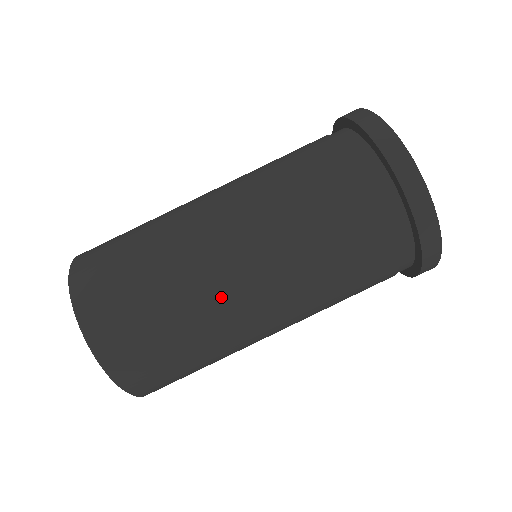
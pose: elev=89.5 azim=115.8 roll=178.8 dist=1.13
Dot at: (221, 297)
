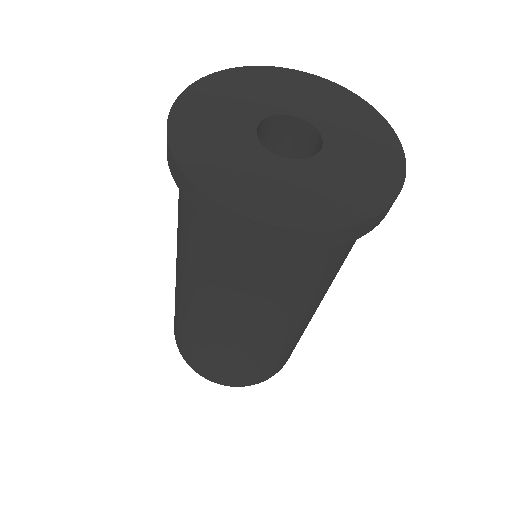
Dot at: occluded
